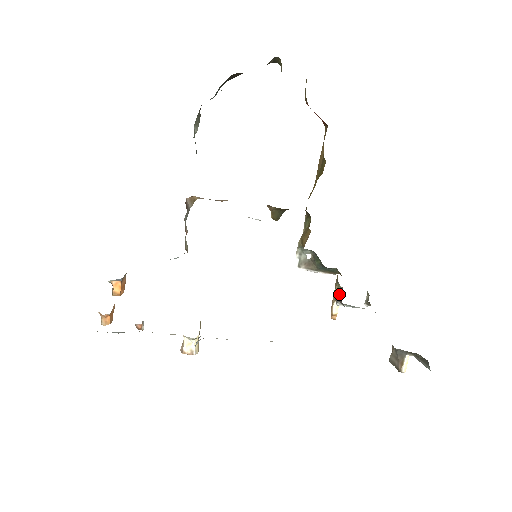
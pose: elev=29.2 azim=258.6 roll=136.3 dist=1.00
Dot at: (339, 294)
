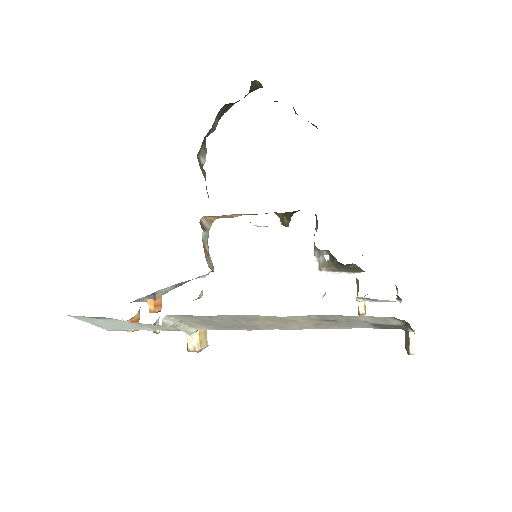
Dot at: occluded
